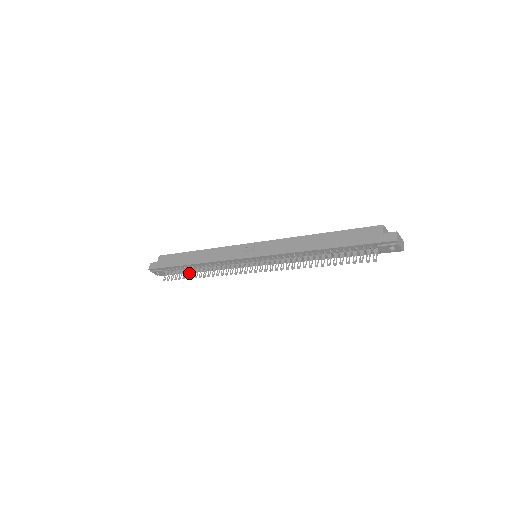
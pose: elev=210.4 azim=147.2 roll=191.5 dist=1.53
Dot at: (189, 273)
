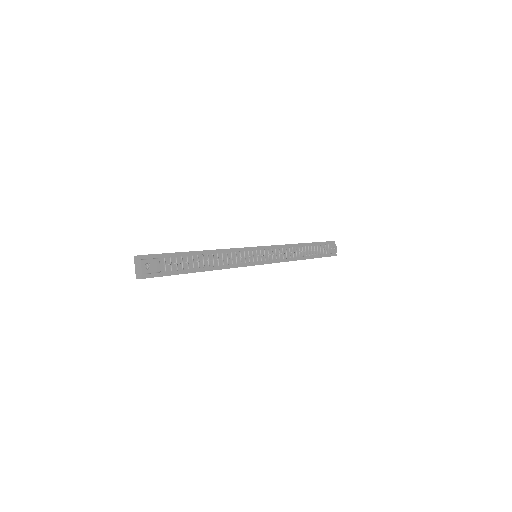
Dot at: occluded
